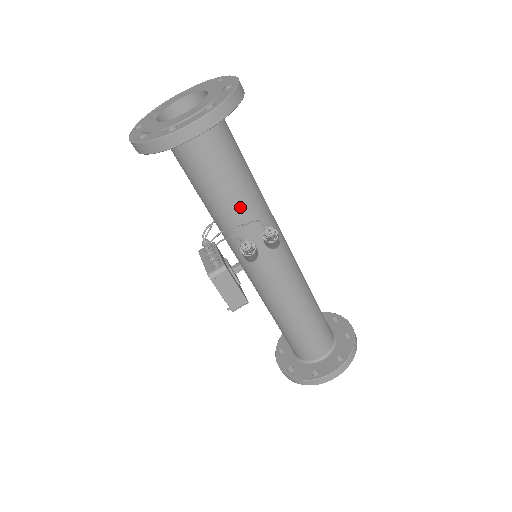
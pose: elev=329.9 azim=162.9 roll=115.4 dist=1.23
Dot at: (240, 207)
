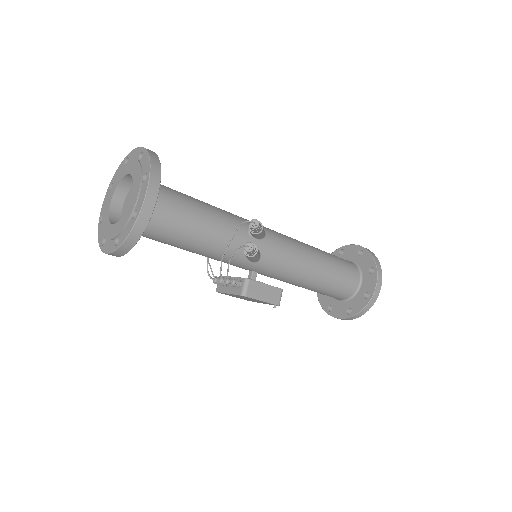
Dot at: (219, 229)
